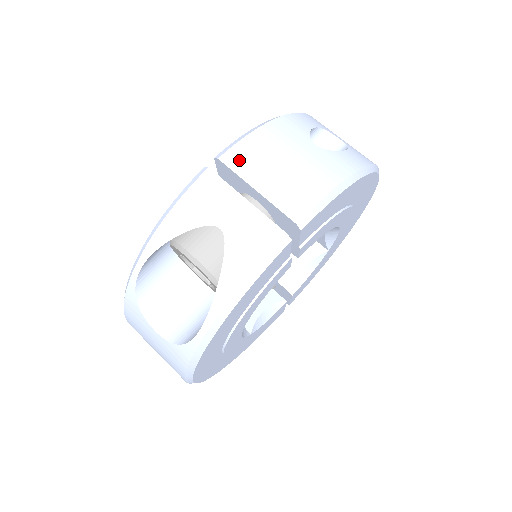
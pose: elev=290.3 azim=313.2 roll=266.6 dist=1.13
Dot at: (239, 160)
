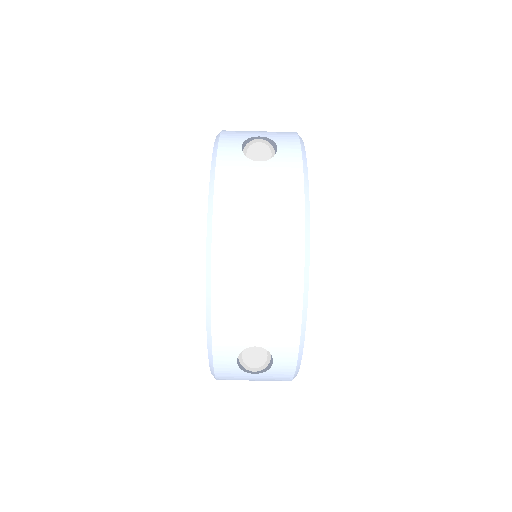
Dot at: occluded
